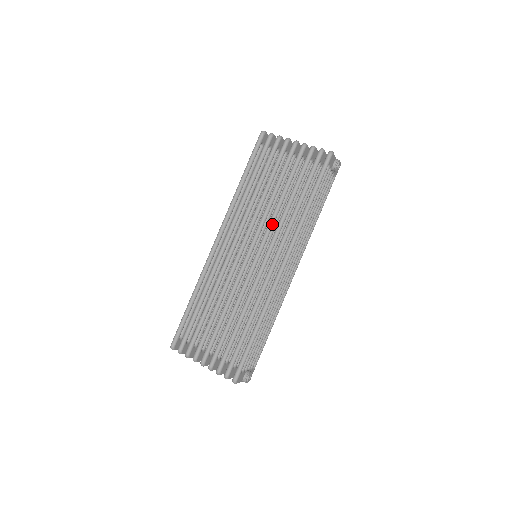
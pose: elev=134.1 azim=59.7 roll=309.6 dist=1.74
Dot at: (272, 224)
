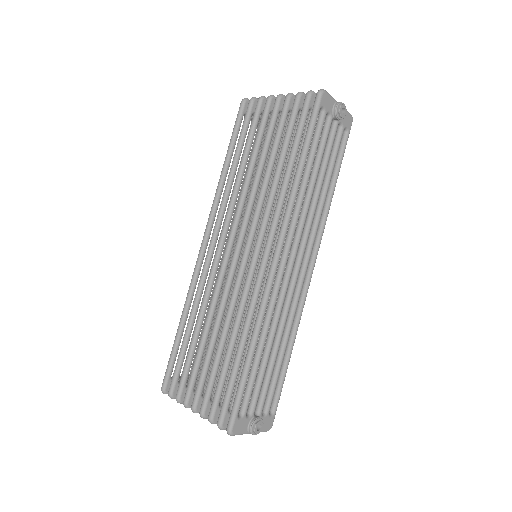
Dot at: (260, 205)
